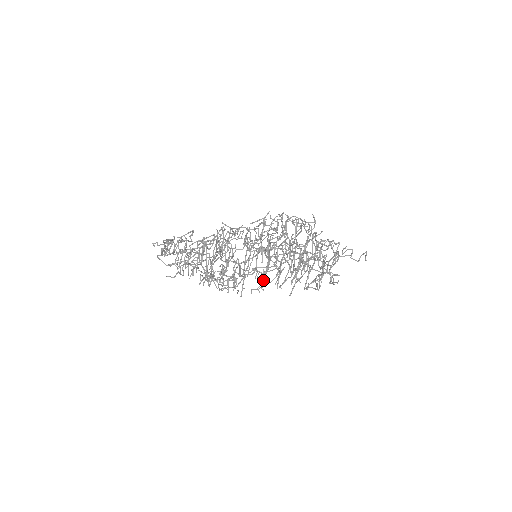
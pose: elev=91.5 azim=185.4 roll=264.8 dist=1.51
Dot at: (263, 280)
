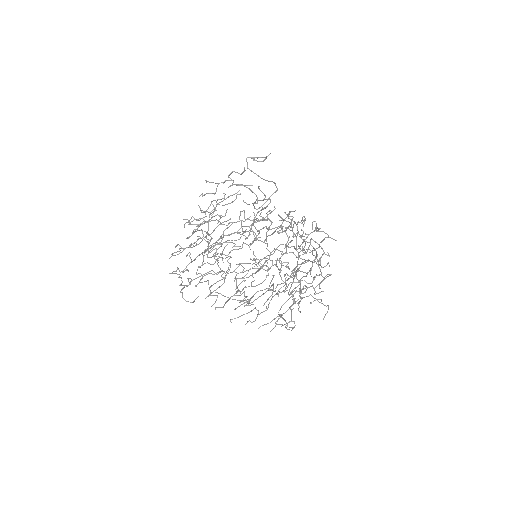
Dot at: (258, 269)
